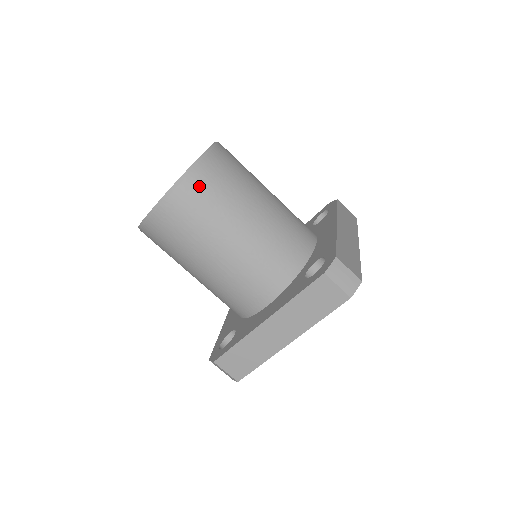
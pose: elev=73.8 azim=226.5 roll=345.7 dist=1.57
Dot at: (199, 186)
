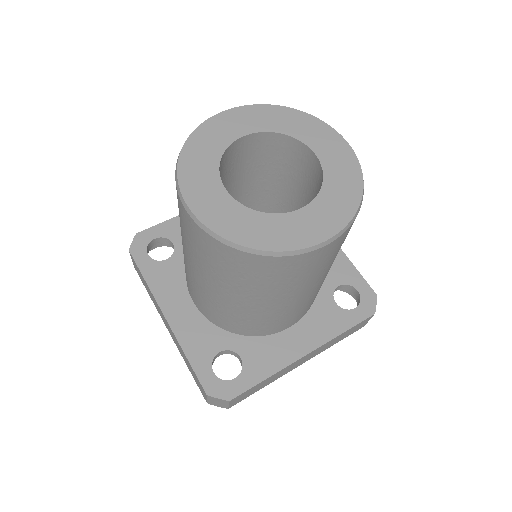
Dot at: (234, 260)
